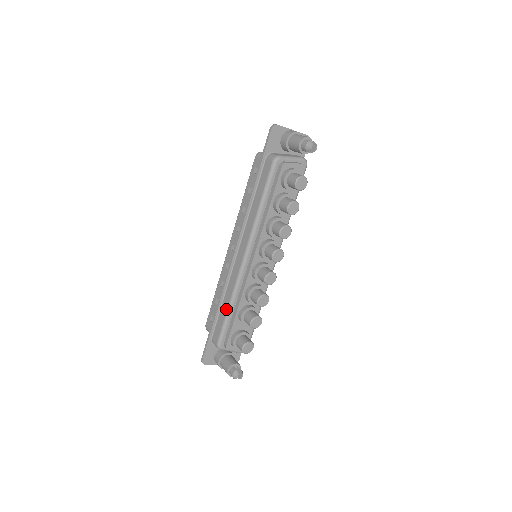
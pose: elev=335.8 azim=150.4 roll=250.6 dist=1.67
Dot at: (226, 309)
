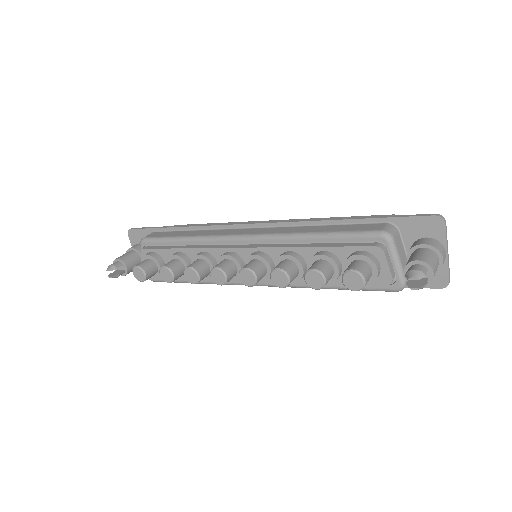
Dot at: (182, 235)
